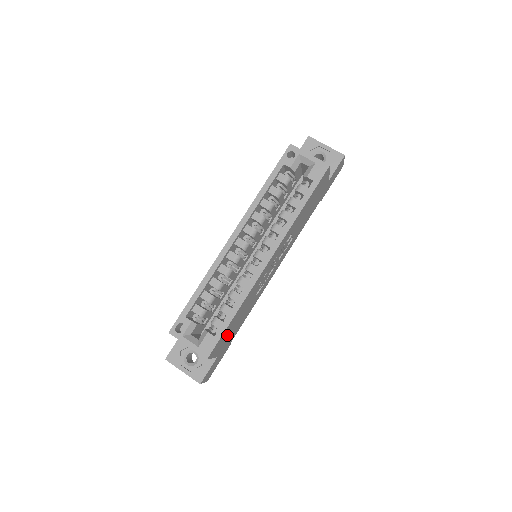
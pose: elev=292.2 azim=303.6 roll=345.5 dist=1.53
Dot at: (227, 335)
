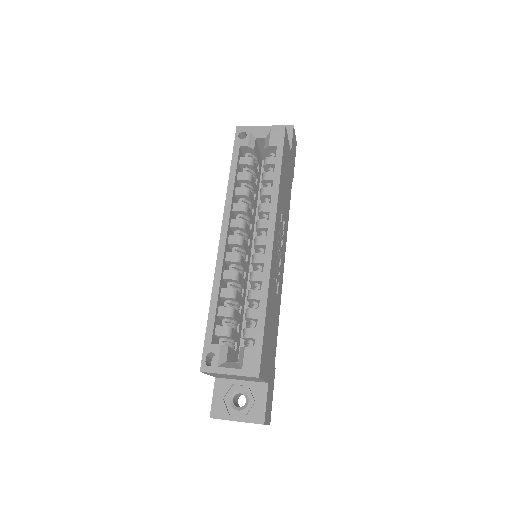
Dot at: (267, 347)
